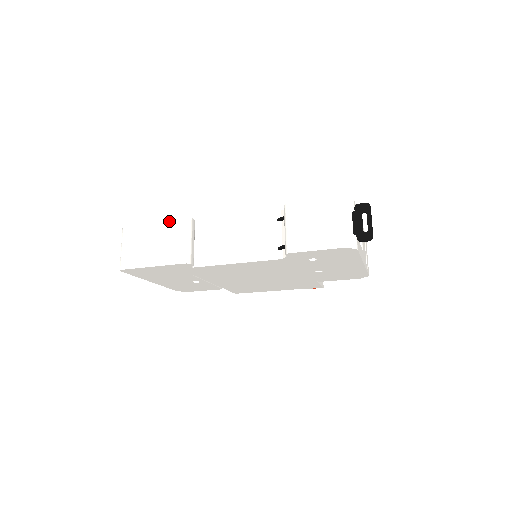
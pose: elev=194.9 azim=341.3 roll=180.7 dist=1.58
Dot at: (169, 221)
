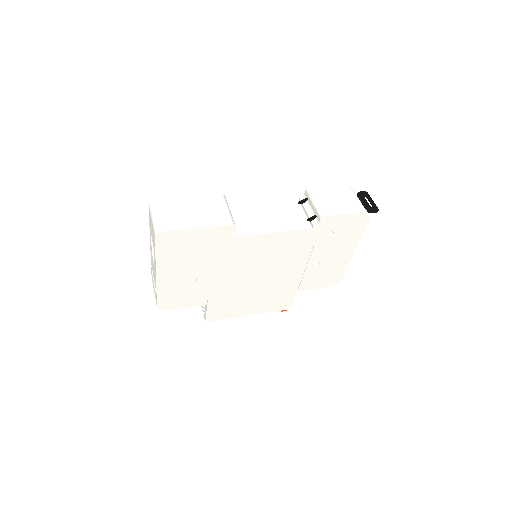
Dot at: (204, 196)
